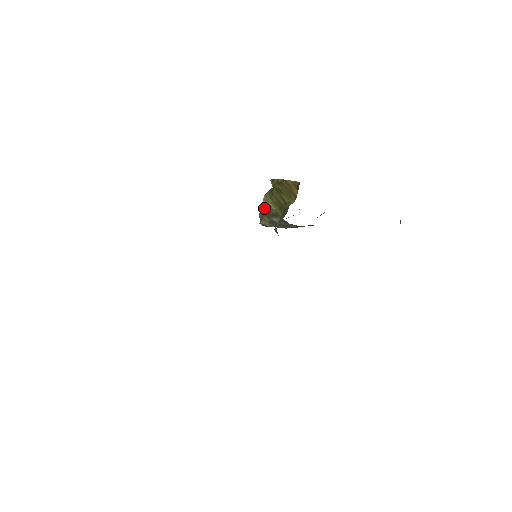
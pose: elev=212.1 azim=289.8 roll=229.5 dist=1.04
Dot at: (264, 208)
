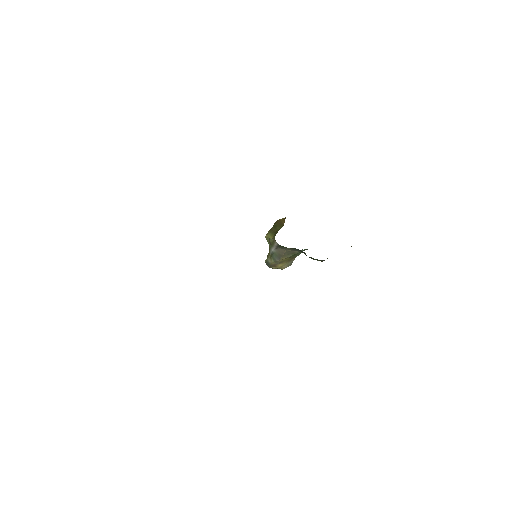
Dot at: occluded
